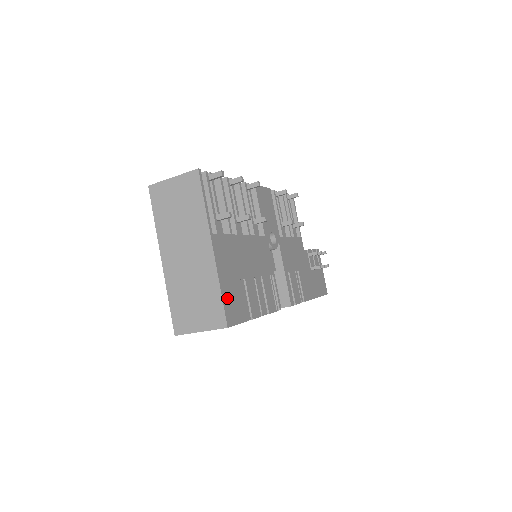
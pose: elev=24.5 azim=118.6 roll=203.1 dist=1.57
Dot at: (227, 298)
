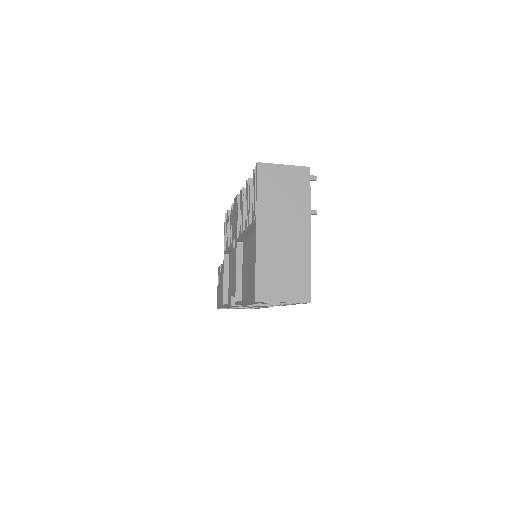
Dot at: occluded
